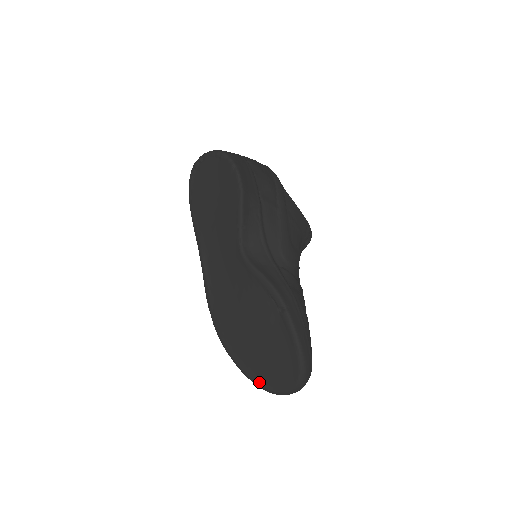
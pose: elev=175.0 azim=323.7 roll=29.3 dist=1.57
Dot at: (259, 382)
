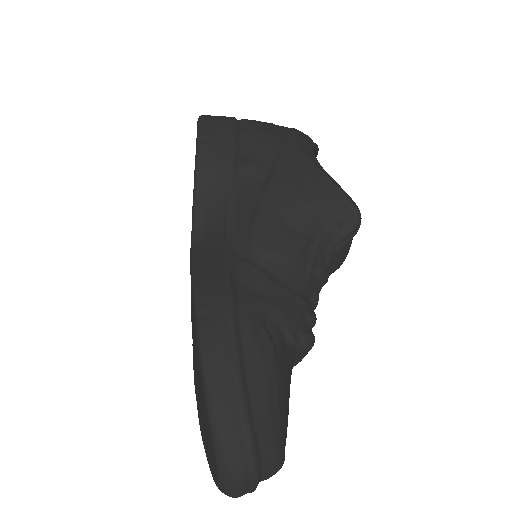
Dot at: (208, 461)
